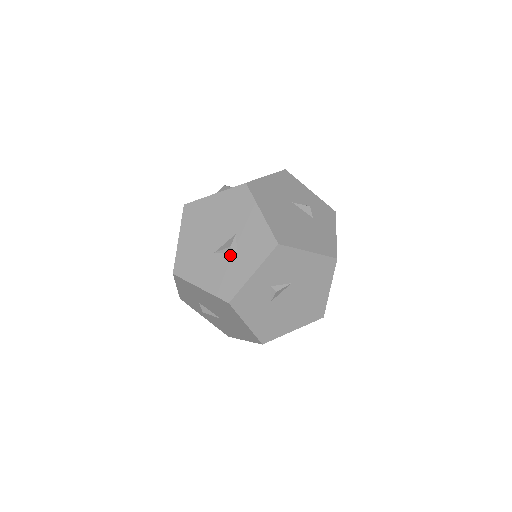
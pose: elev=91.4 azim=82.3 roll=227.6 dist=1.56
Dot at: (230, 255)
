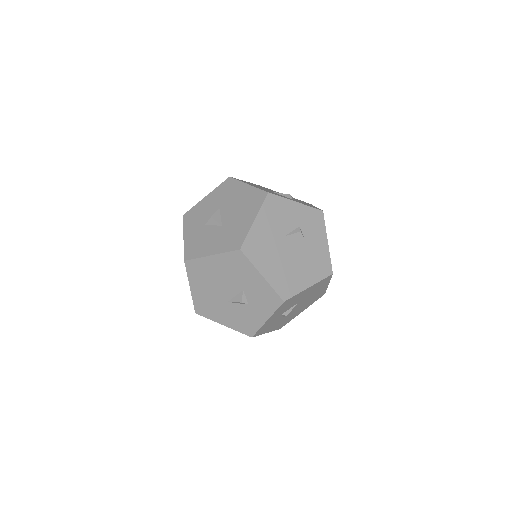
Dot at: (243, 305)
